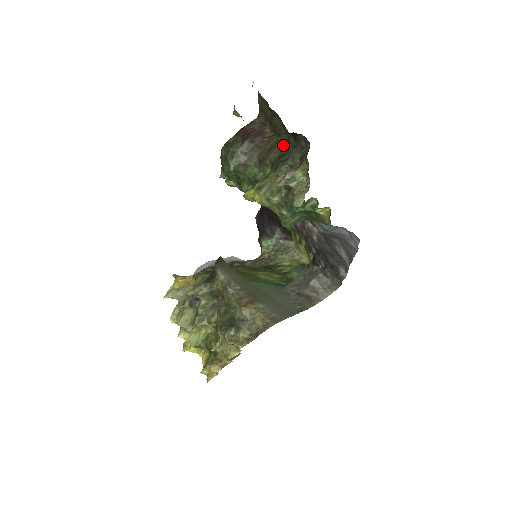
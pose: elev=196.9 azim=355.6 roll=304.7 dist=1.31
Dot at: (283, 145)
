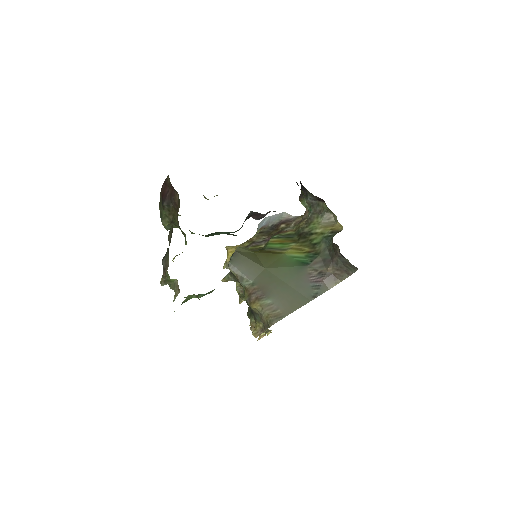
Dot at: (172, 227)
